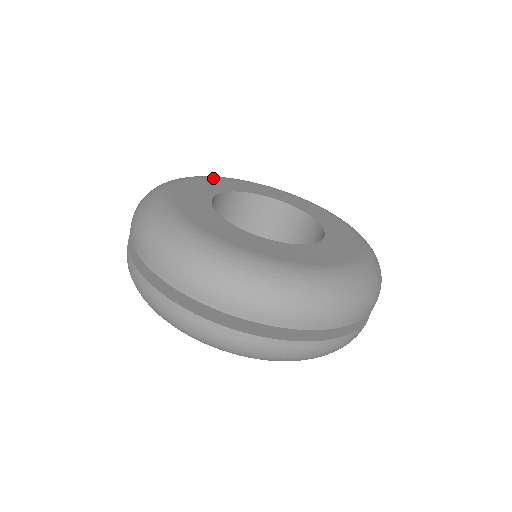
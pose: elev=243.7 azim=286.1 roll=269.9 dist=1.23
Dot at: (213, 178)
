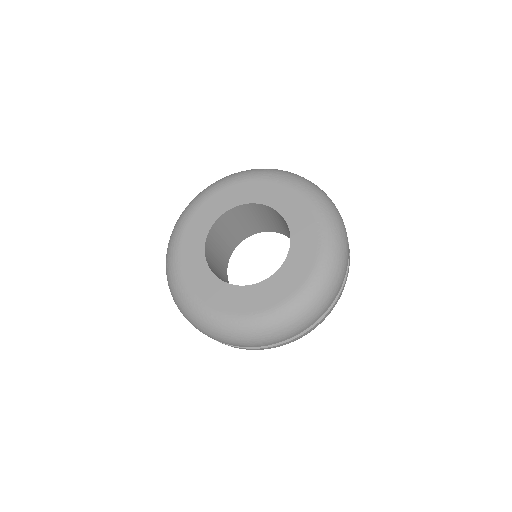
Dot at: (204, 202)
